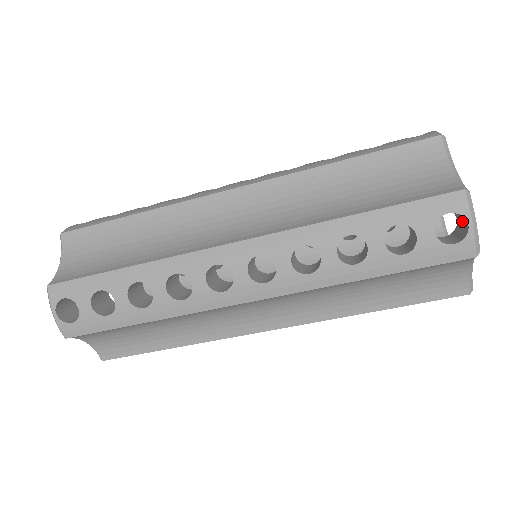
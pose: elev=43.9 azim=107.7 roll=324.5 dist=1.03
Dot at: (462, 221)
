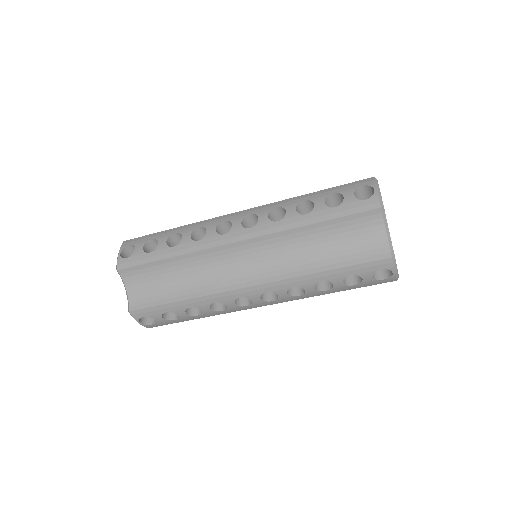
Dot at: occluded
